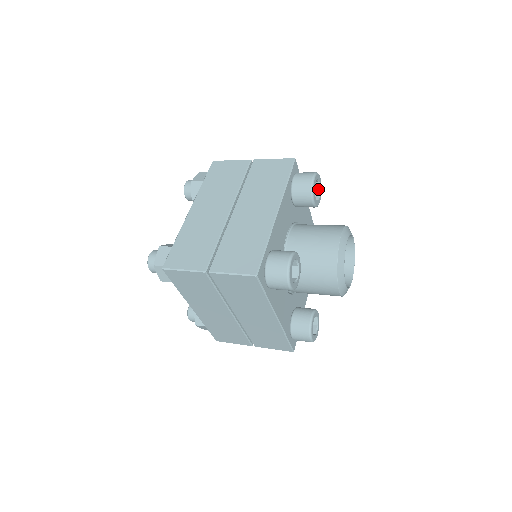
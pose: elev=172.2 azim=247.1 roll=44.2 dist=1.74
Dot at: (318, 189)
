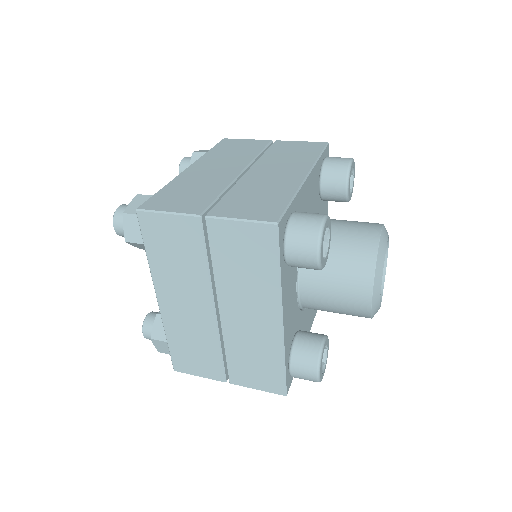
Dot at: (350, 184)
